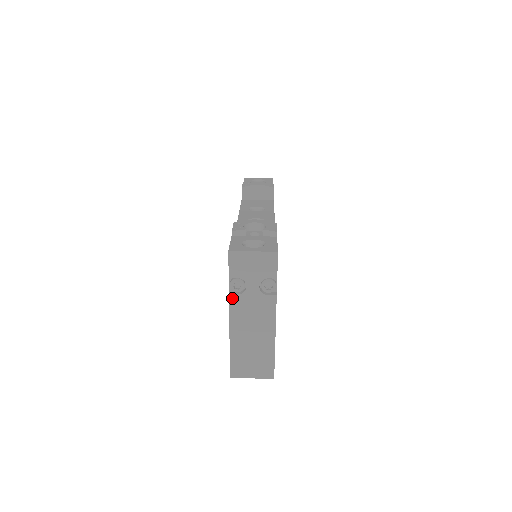
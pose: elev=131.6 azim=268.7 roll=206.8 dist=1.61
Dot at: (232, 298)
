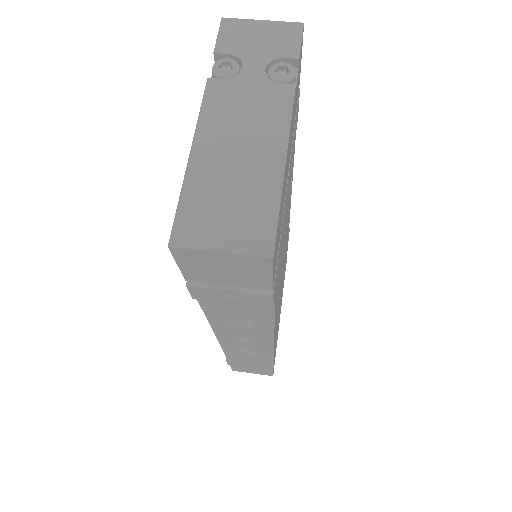
Dot at: (212, 84)
